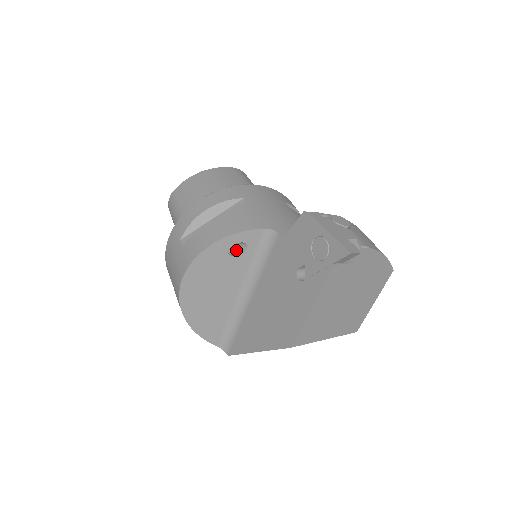
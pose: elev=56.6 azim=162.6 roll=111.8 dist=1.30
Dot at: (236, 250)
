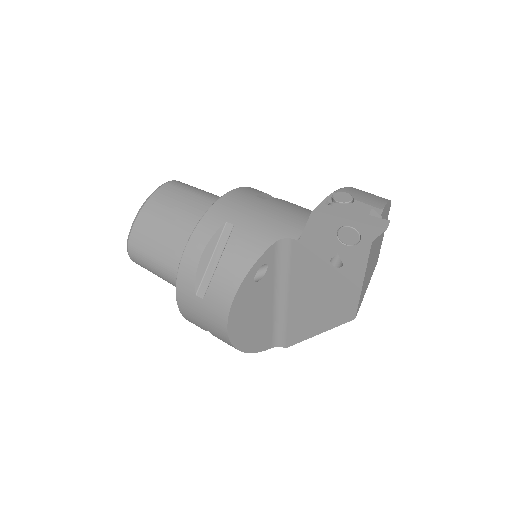
Dot at: (256, 273)
